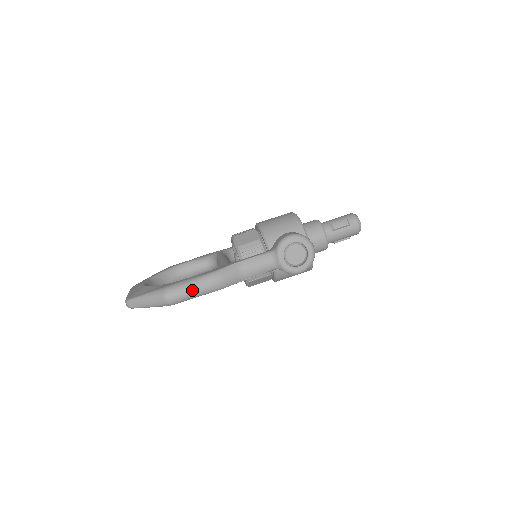
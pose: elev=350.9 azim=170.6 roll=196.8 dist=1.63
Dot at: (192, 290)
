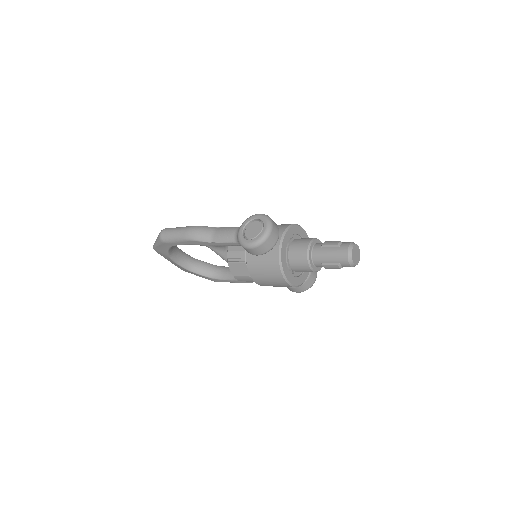
Dot at: (175, 231)
